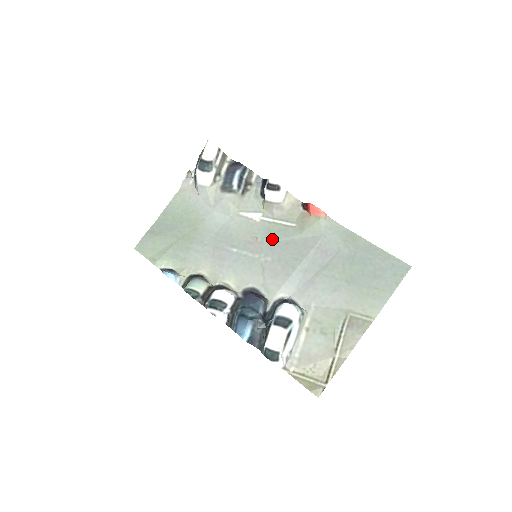
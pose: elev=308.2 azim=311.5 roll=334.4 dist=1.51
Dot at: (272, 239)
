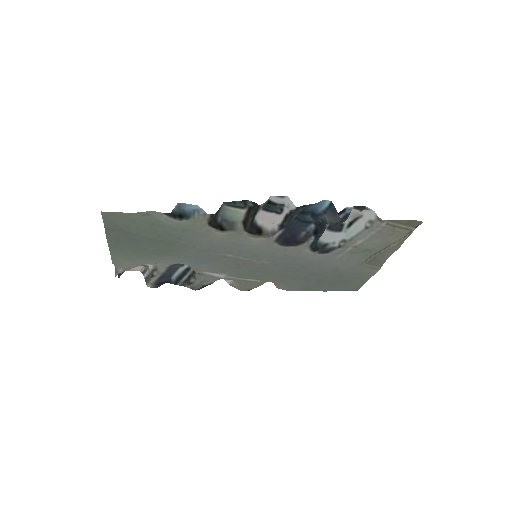
Dot at: (253, 271)
